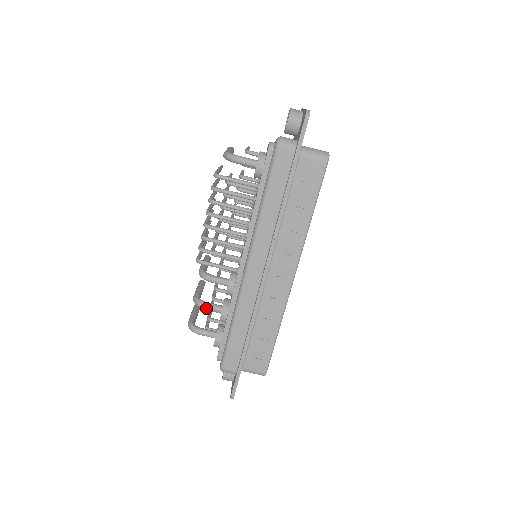
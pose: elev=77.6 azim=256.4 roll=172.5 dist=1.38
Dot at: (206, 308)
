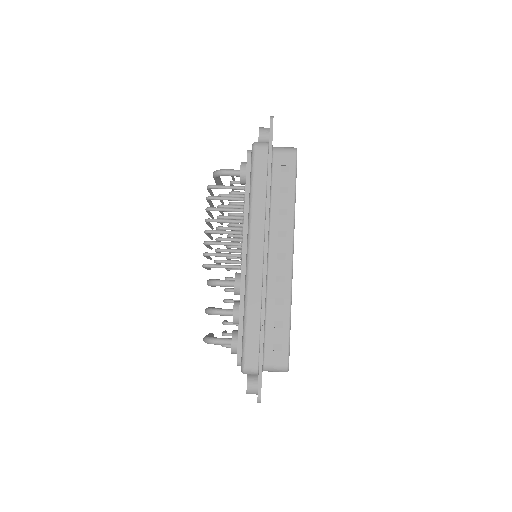
Dot at: (218, 313)
